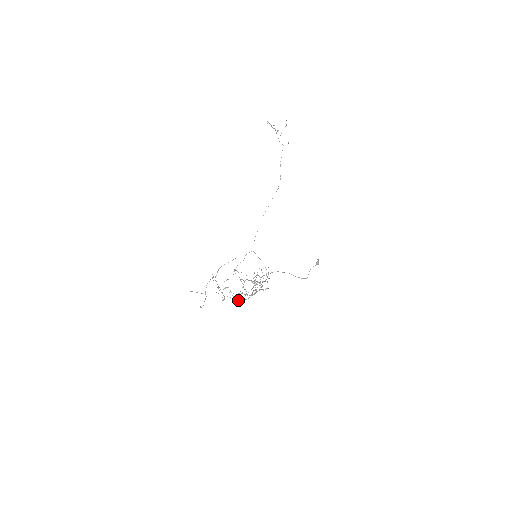
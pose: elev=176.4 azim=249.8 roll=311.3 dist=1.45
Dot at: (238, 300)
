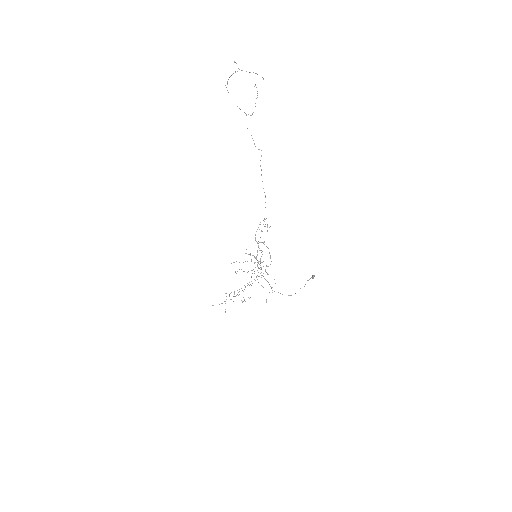
Dot at: occluded
